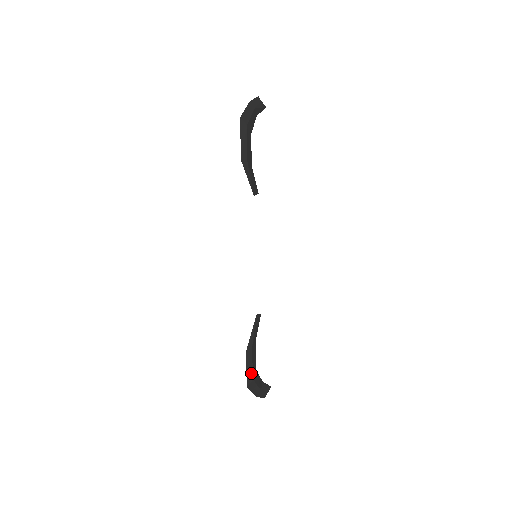
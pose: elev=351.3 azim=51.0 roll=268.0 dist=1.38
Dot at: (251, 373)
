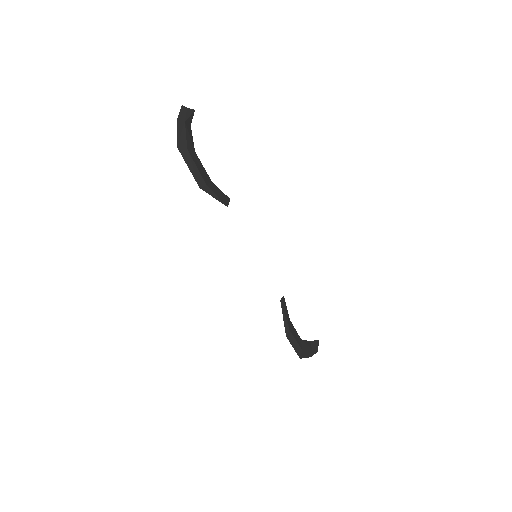
Dot at: (298, 347)
